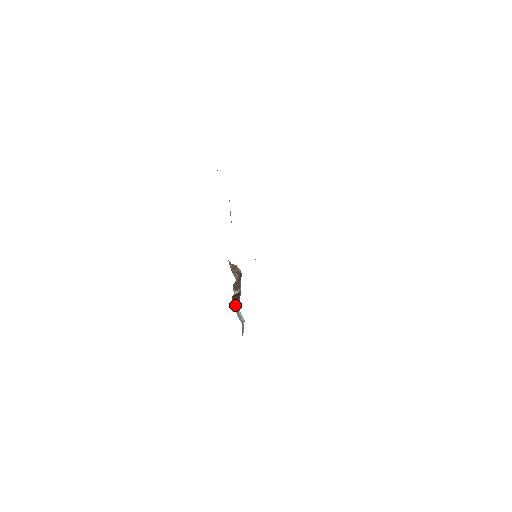
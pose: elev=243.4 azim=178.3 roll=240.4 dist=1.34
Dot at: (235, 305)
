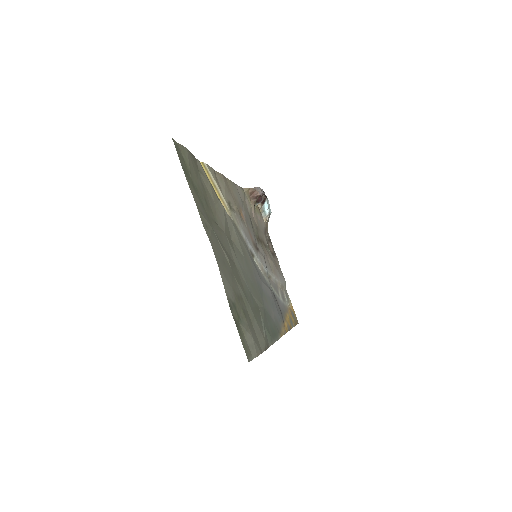
Dot at: (260, 203)
